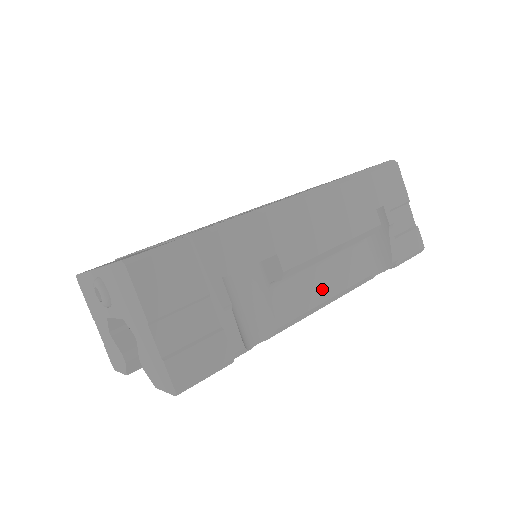
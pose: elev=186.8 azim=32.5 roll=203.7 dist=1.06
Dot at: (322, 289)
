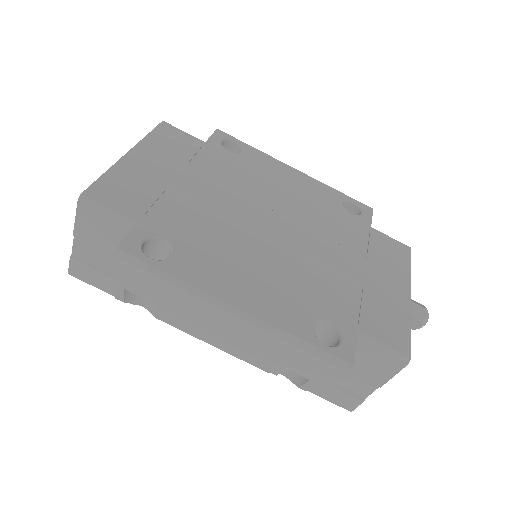
Dot at: occluded
